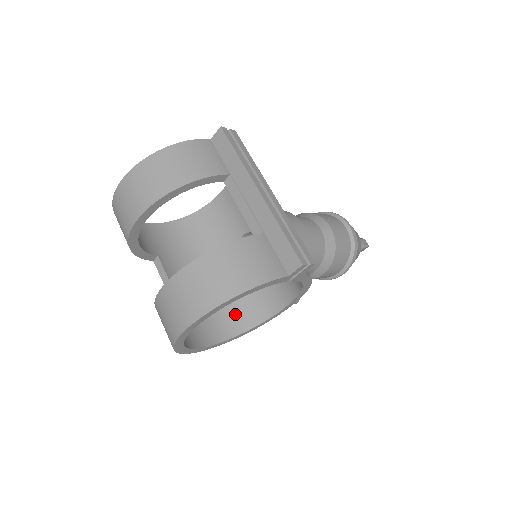
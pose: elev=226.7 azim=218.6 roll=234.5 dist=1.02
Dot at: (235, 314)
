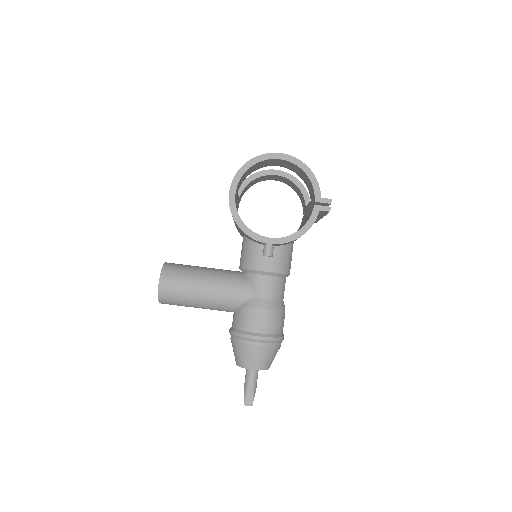
Dot at: occluded
